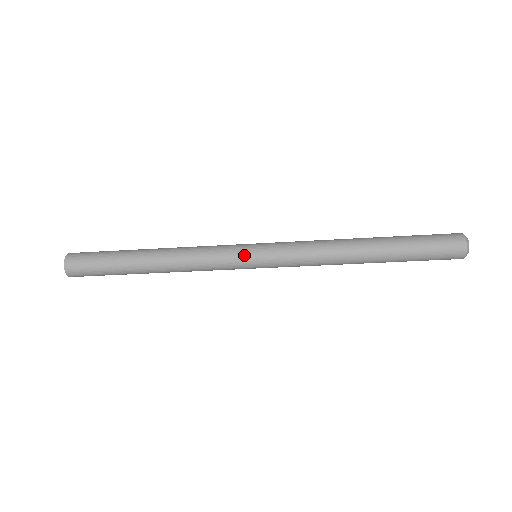
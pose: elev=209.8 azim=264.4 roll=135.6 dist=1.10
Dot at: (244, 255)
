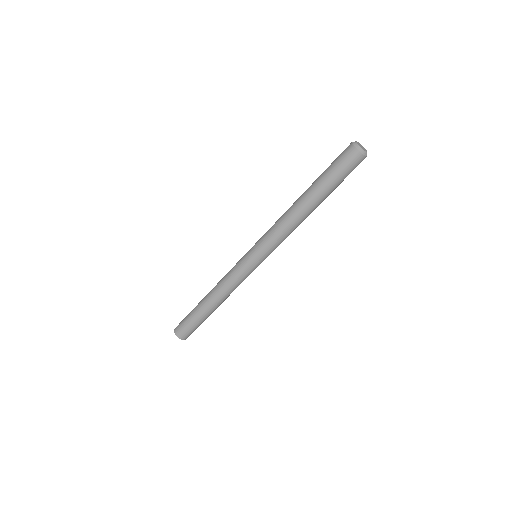
Dot at: (246, 261)
